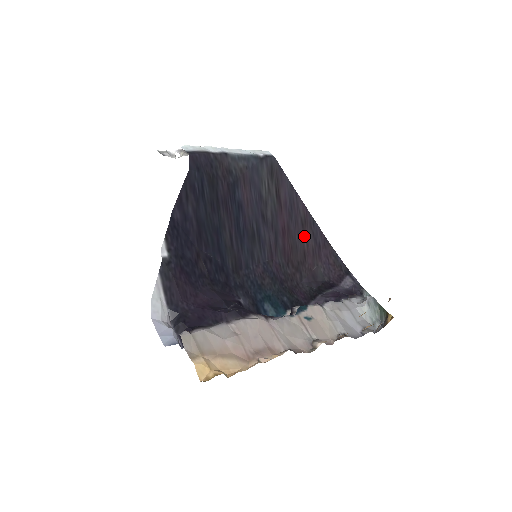
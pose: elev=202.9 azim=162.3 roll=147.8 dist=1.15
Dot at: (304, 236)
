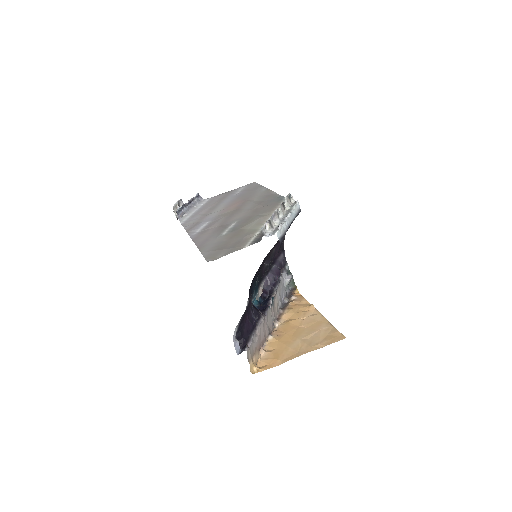
Dot at: occluded
